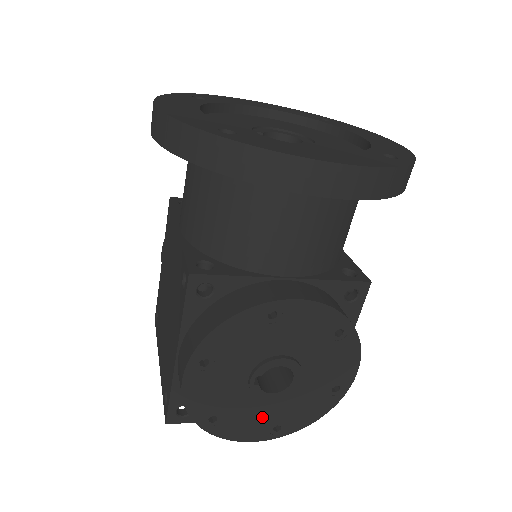
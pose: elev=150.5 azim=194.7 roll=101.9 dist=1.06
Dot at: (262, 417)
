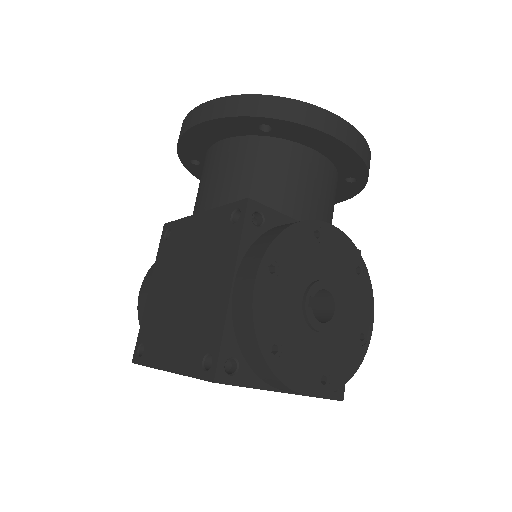
Dot at: (312, 359)
